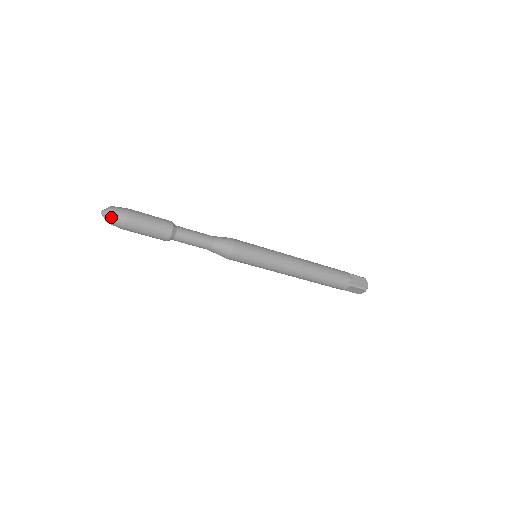
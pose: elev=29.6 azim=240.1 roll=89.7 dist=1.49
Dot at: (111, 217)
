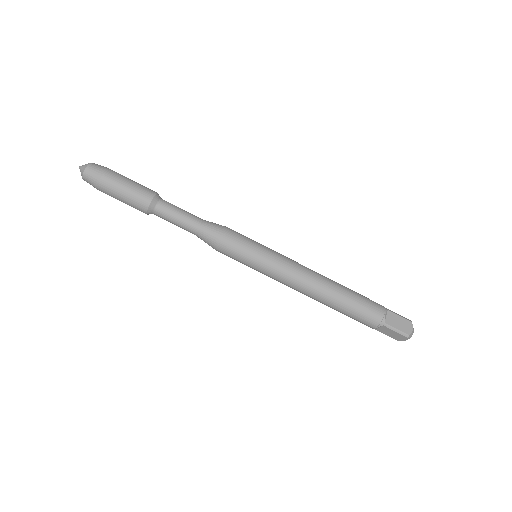
Dot at: (85, 173)
